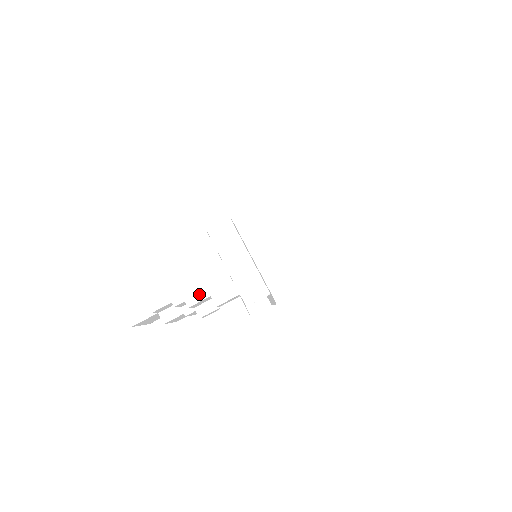
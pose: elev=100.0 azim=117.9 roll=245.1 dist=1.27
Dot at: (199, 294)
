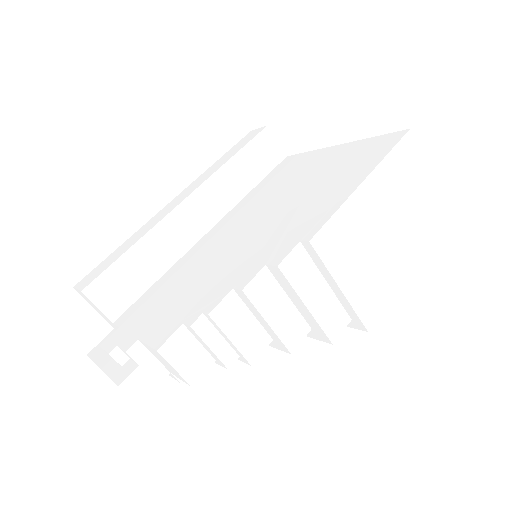
Dot at: (260, 343)
